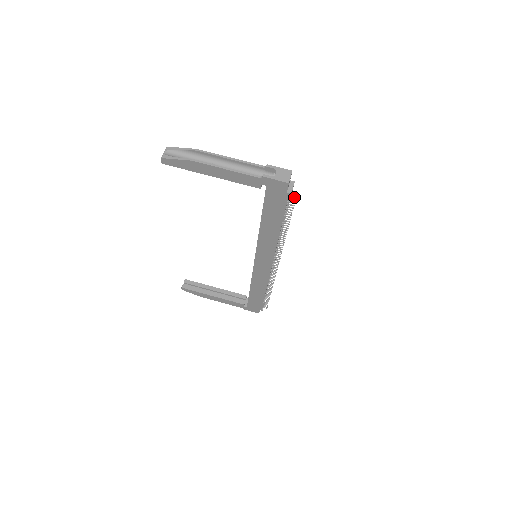
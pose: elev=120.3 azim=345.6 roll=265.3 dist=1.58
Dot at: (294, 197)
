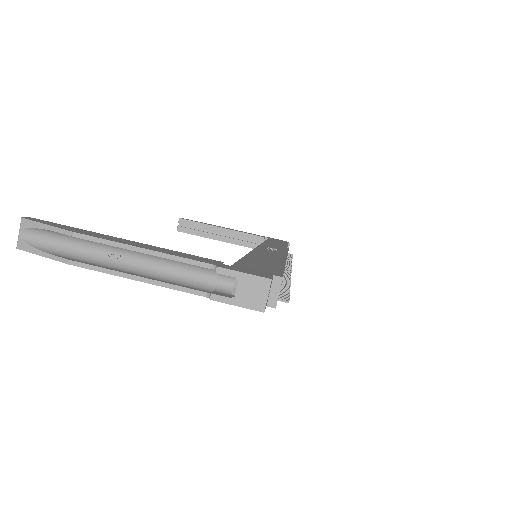
Dot at: (284, 299)
